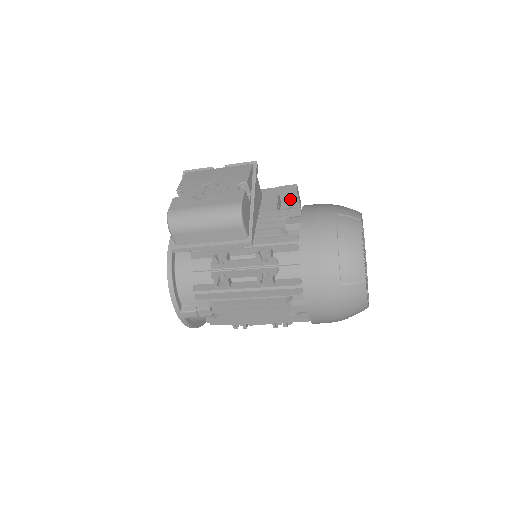
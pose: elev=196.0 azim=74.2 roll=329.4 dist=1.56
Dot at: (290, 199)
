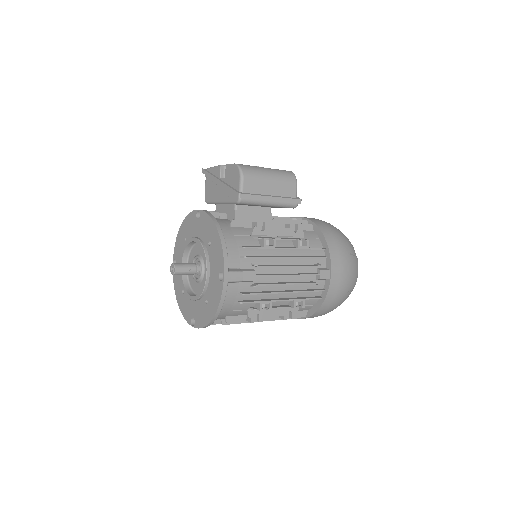
Dot at: occluded
